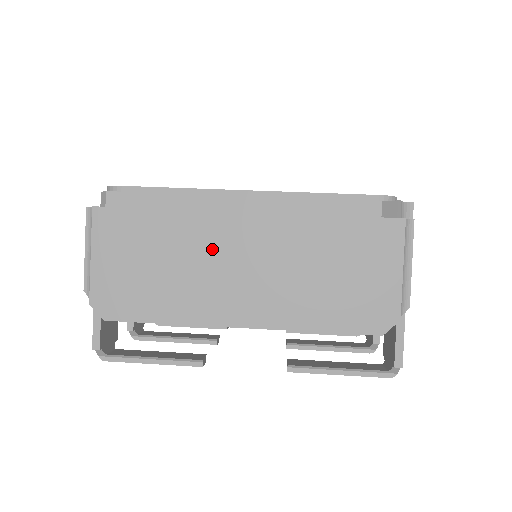
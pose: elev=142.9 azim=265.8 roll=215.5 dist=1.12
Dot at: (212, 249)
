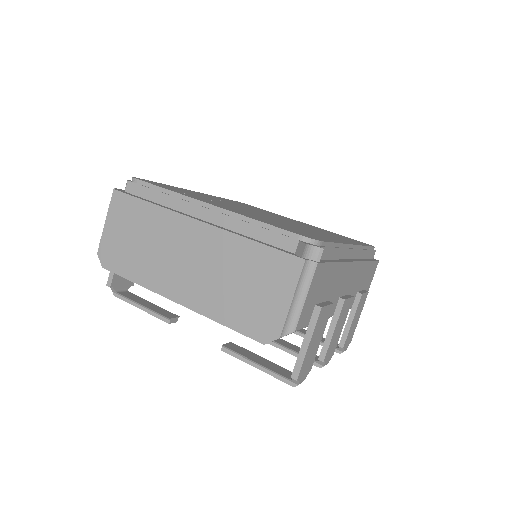
Dot at: (172, 240)
